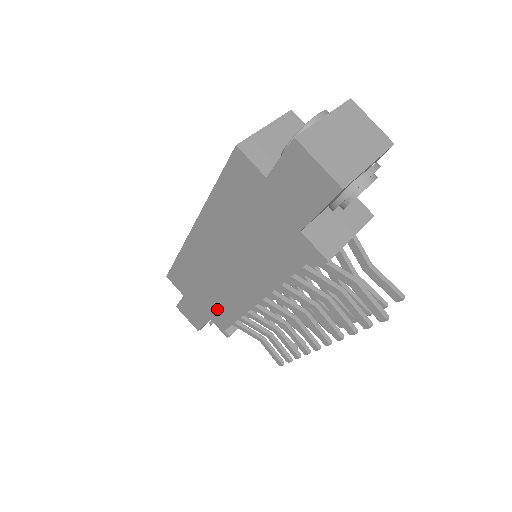
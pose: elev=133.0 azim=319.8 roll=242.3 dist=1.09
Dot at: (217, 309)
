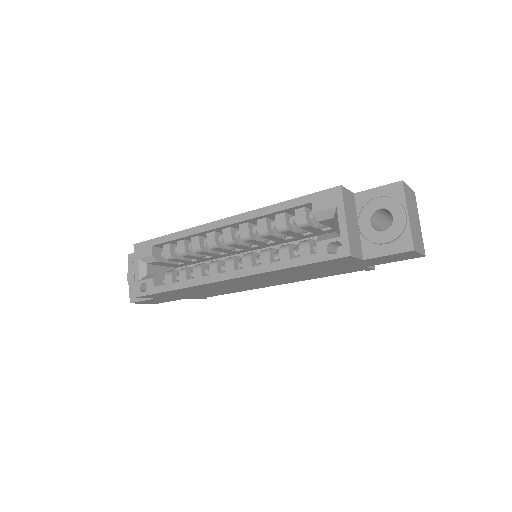
Dot at: occluded
